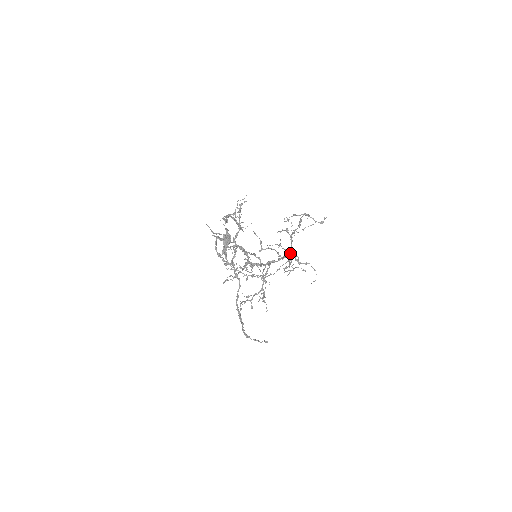
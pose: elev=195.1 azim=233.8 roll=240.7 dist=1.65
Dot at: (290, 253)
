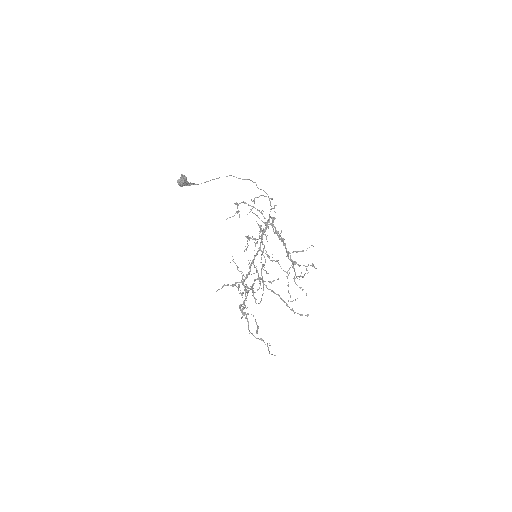
Dot at: occluded
